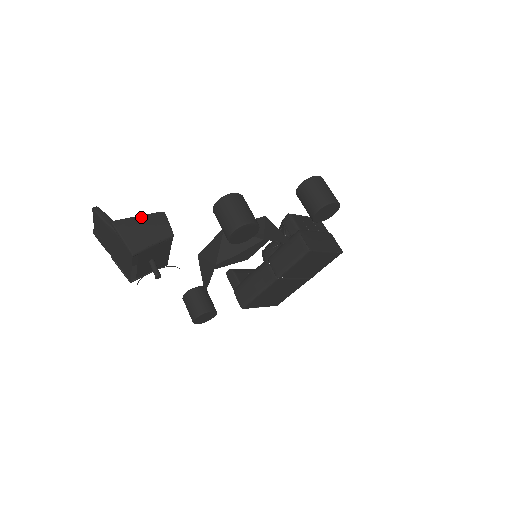
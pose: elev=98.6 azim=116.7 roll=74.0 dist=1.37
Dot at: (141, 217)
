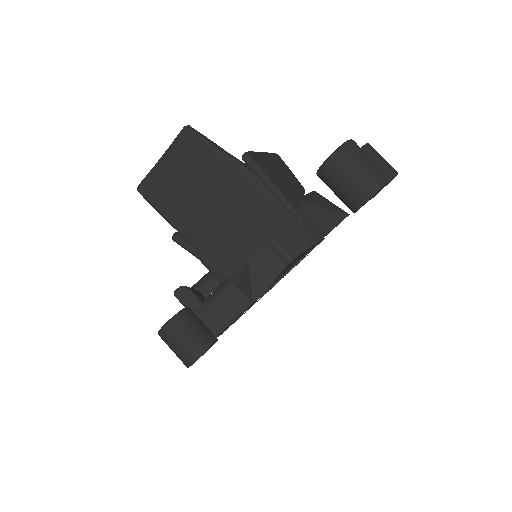
Dot at: (267, 155)
